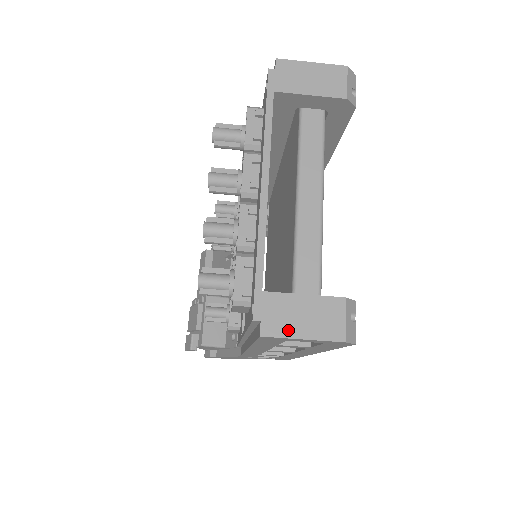
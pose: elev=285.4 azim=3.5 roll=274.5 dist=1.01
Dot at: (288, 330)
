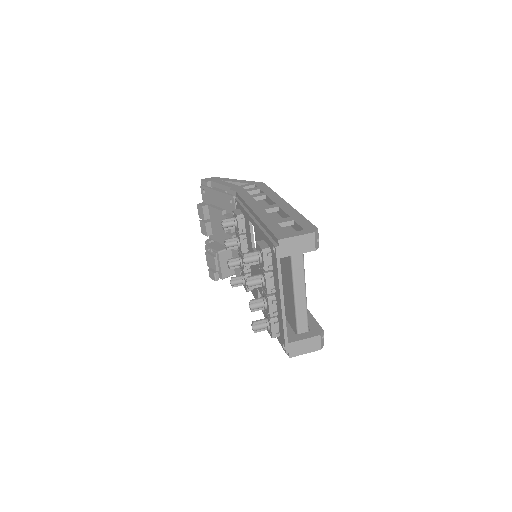
Dot at: (300, 353)
